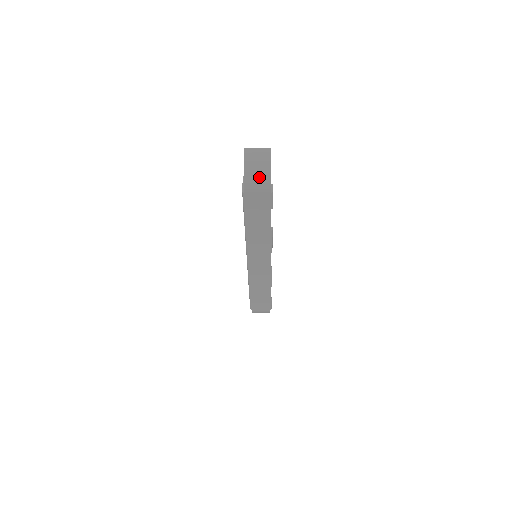
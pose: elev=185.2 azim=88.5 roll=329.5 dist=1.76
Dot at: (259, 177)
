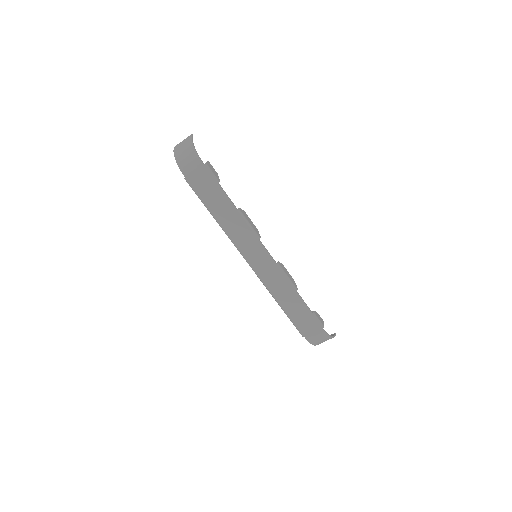
Dot at: (187, 156)
